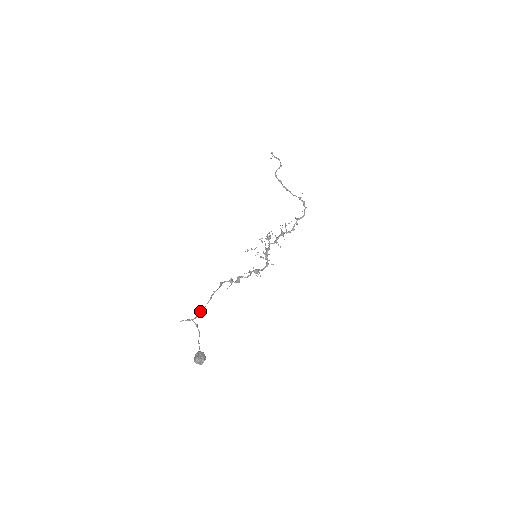
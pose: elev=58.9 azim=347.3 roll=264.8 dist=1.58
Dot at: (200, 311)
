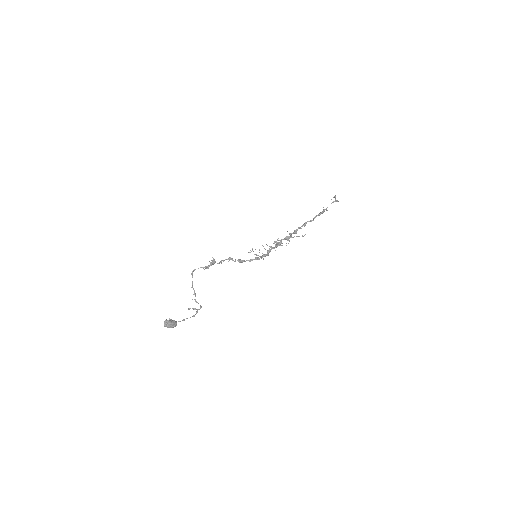
Dot at: (194, 294)
